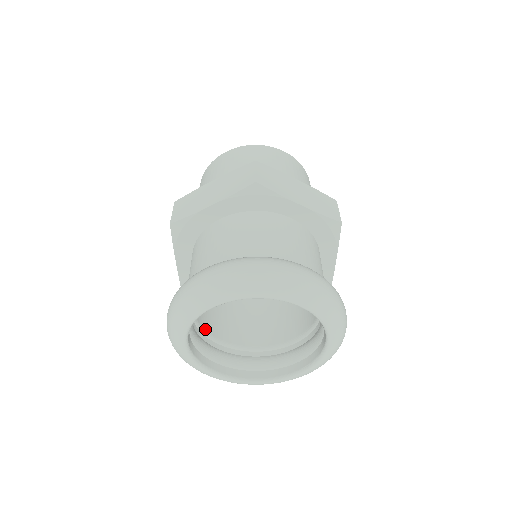
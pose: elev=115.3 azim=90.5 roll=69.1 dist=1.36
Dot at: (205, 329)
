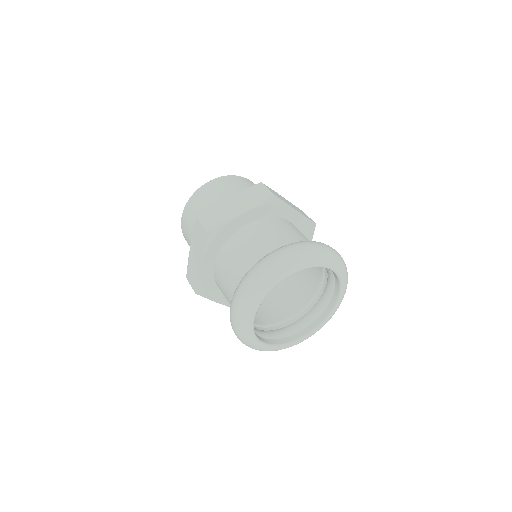
Dot at: (271, 323)
